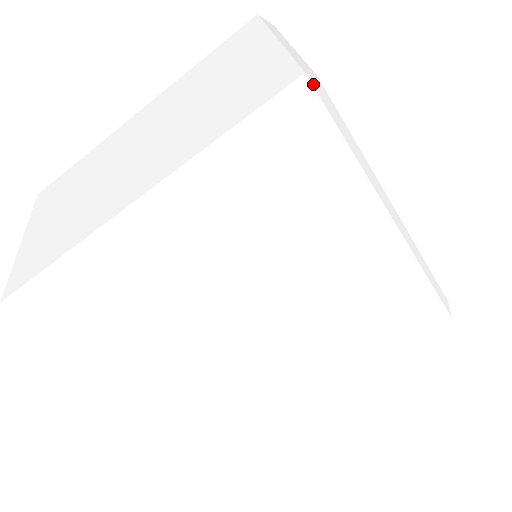
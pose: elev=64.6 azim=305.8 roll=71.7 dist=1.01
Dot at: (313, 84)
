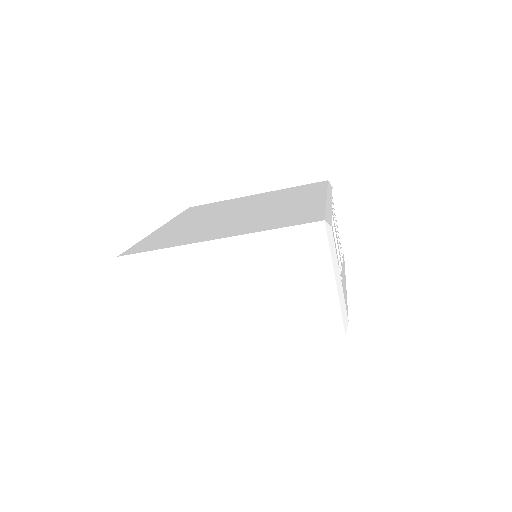
Dot at: (346, 331)
